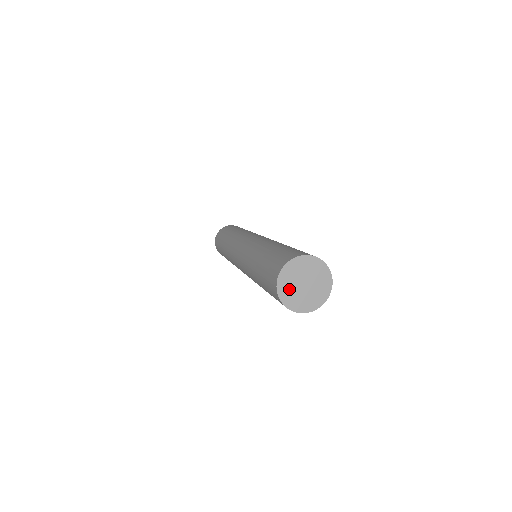
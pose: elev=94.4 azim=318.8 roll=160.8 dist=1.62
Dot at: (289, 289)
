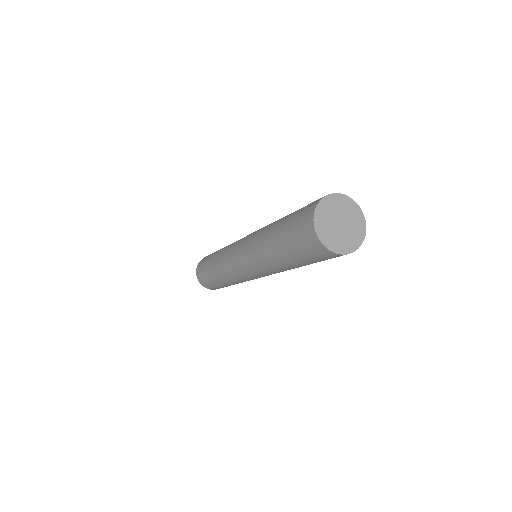
Dot at: (326, 227)
